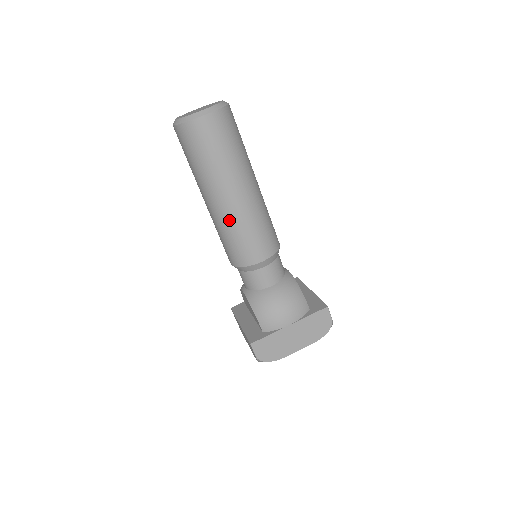
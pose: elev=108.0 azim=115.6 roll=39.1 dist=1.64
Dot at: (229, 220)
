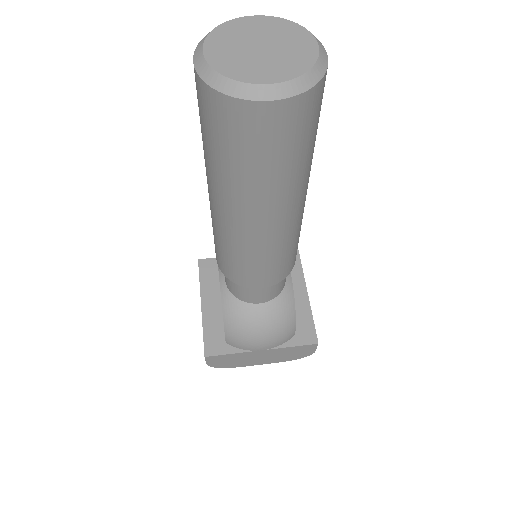
Dot at: (236, 240)
